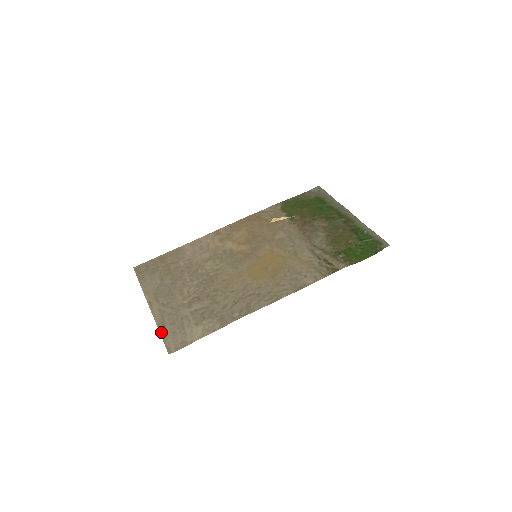
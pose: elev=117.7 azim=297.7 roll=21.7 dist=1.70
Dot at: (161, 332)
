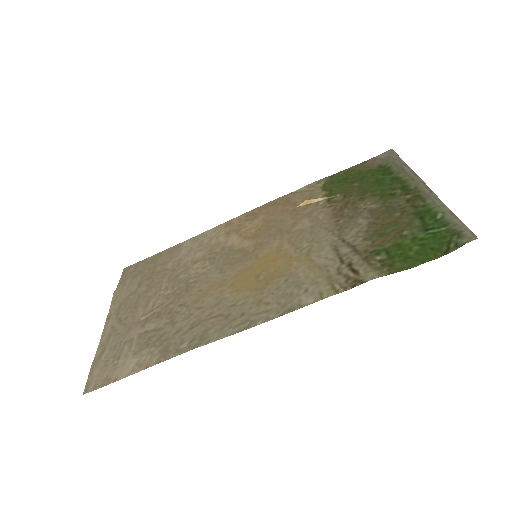
Dot at: (95, 359)
